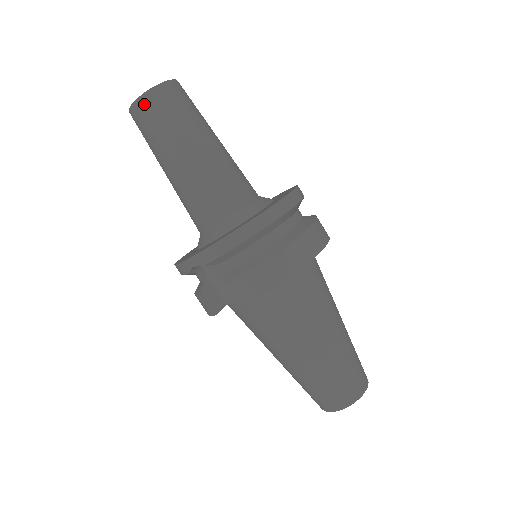
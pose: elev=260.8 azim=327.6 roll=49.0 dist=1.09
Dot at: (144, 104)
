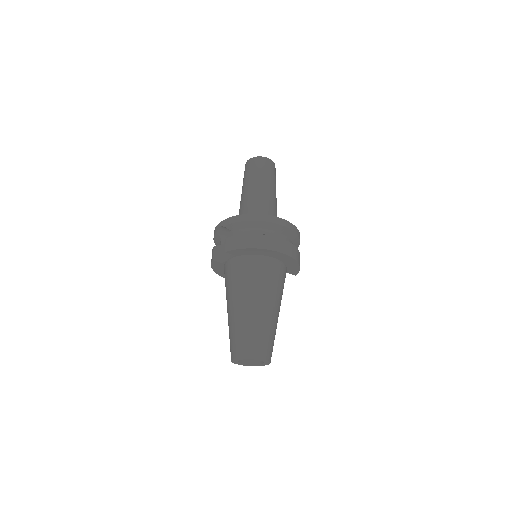
Dot at: (252, 161)
